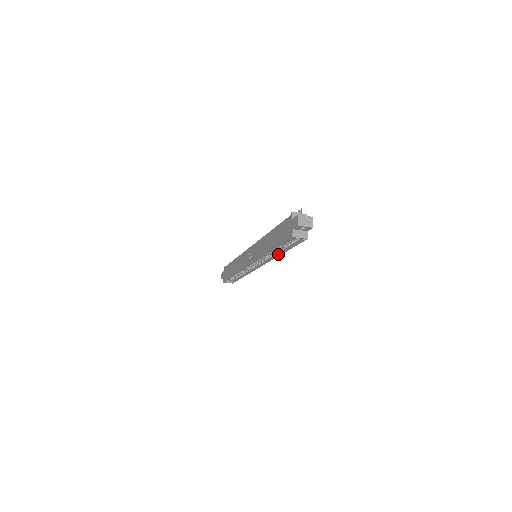
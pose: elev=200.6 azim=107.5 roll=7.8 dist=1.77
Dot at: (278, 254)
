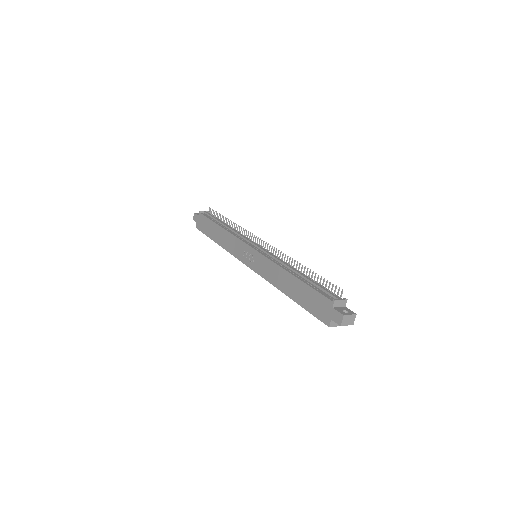
Dot at: occluded
